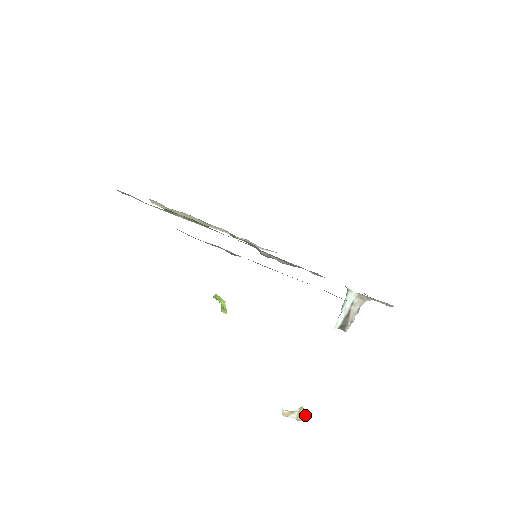
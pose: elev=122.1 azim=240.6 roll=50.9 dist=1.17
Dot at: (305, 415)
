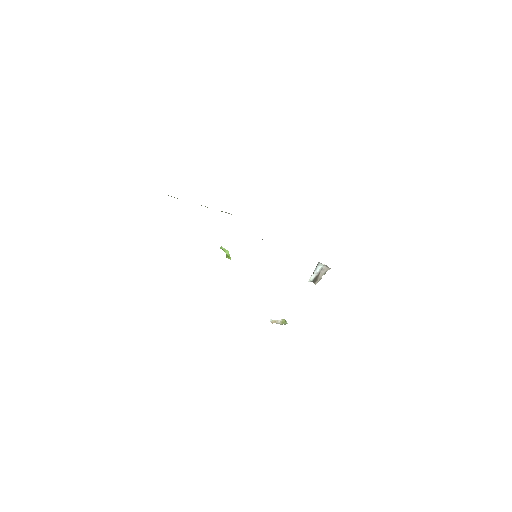
Dot at: (286, 323)
